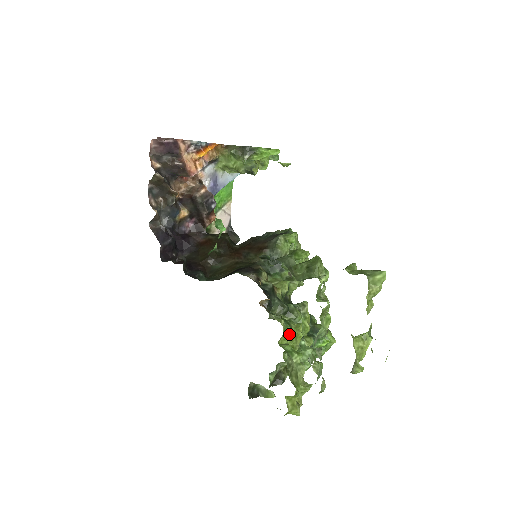
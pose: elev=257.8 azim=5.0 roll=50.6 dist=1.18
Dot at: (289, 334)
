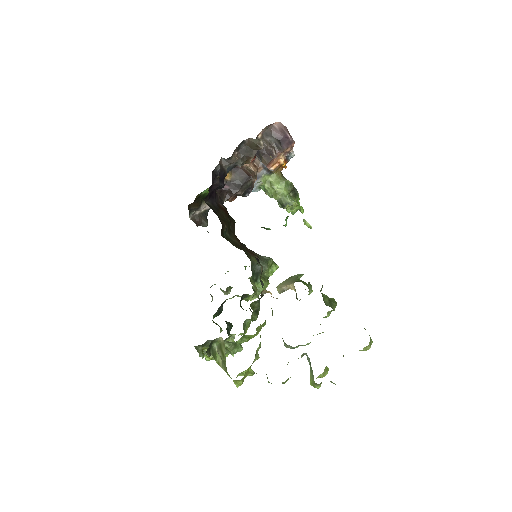
Dot at: occluded
